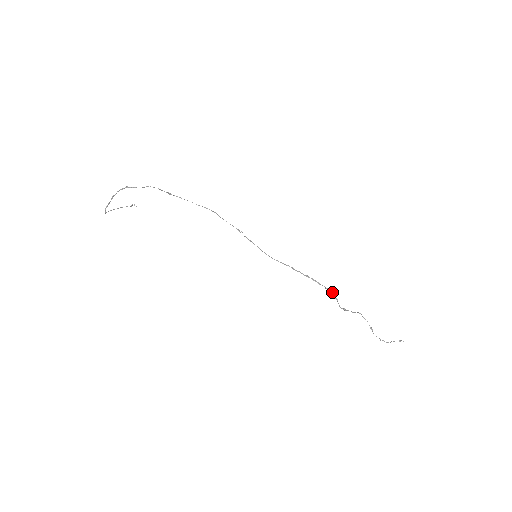
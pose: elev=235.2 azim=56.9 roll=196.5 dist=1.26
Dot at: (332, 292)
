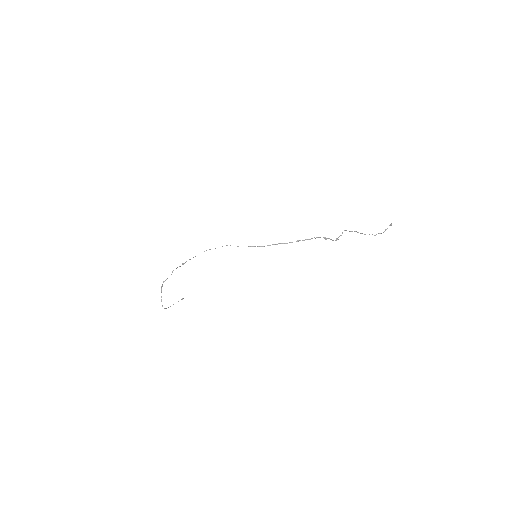
Dot at: occluded
